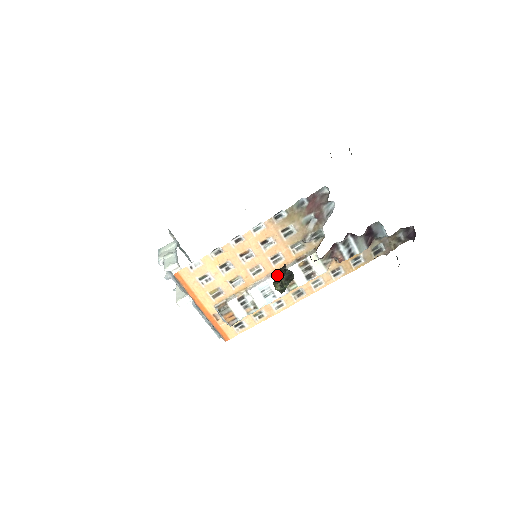
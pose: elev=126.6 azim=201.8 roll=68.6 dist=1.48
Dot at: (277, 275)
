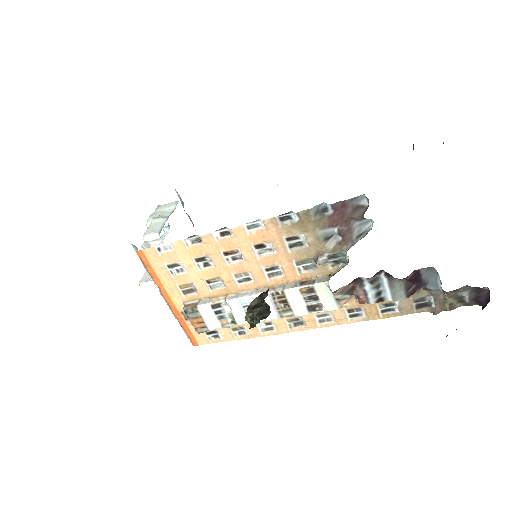
Dot at: (254, 300)
